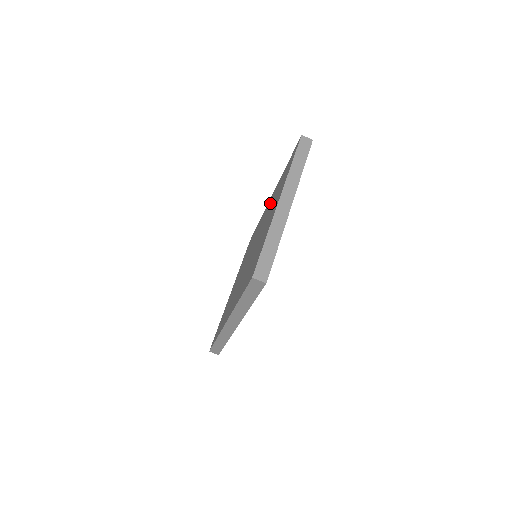
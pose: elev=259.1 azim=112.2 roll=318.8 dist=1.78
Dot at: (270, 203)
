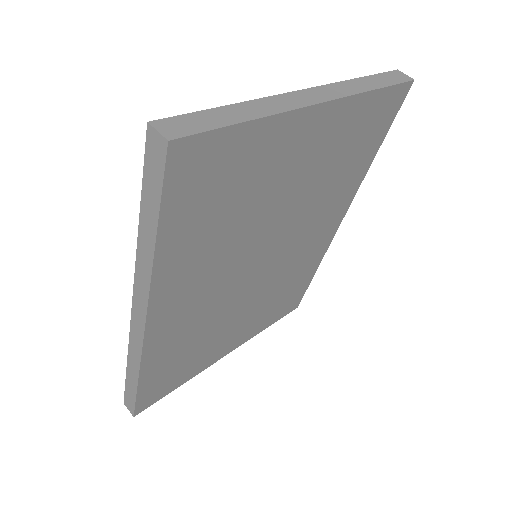
Dot at: occluded
